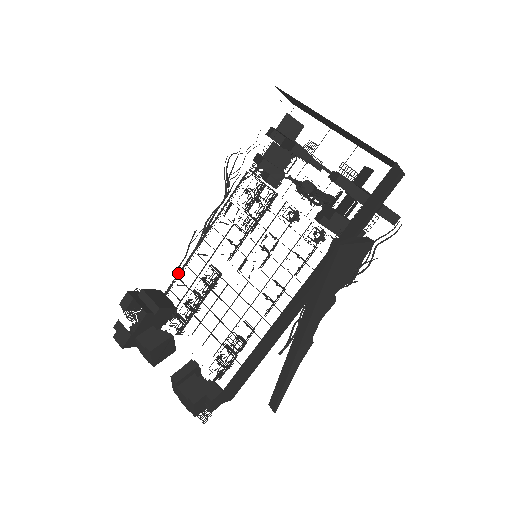
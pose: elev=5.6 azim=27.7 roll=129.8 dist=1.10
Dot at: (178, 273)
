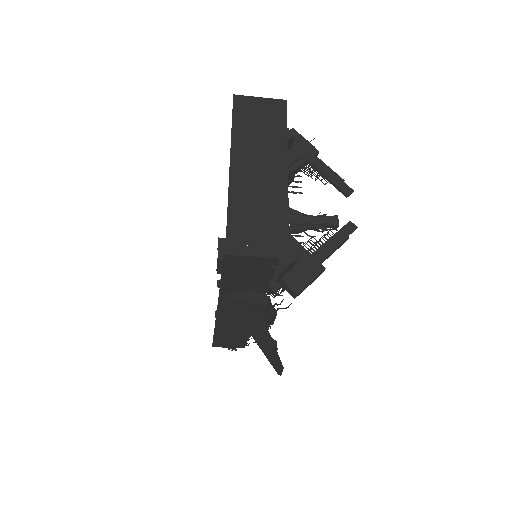
Dot at: occluded
